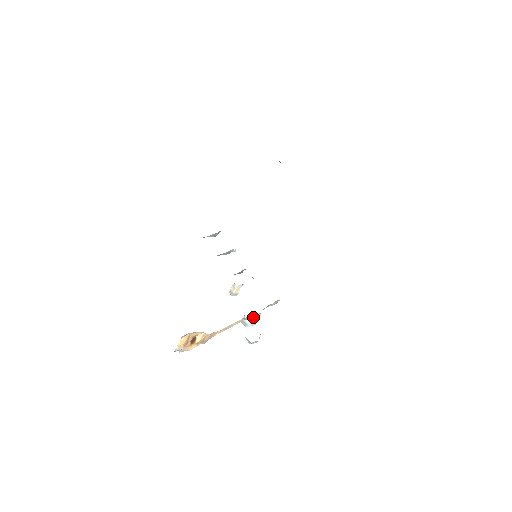
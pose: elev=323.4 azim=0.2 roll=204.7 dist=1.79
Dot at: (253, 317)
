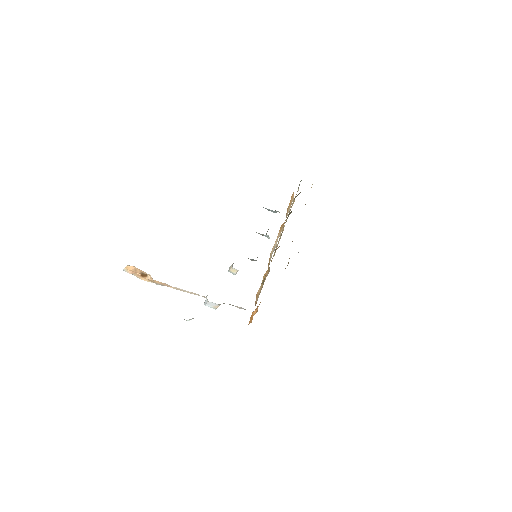
Dot at: occluded
